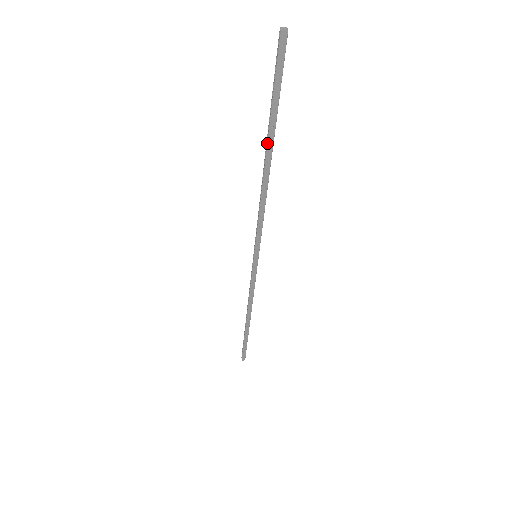
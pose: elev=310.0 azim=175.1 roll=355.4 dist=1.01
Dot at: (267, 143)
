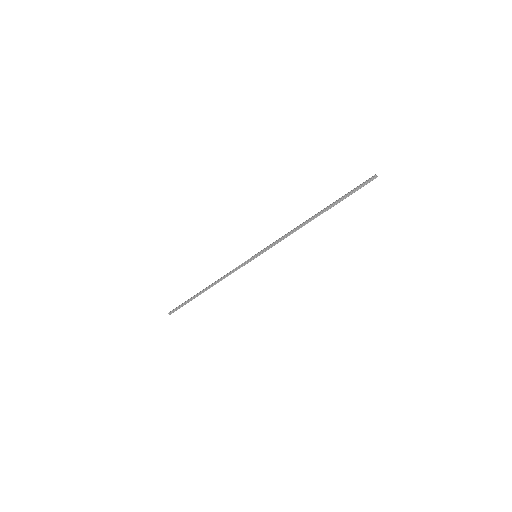
Dot at: occluded
